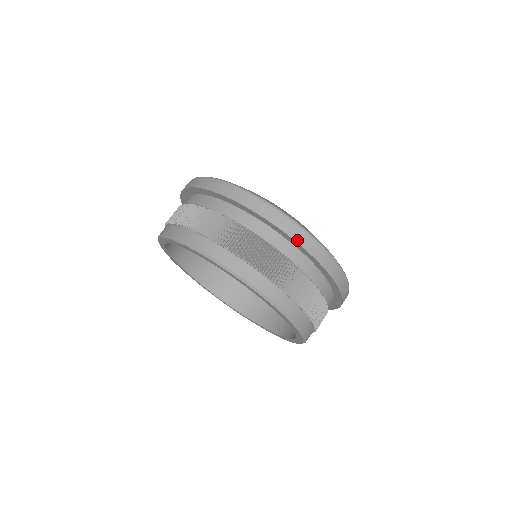
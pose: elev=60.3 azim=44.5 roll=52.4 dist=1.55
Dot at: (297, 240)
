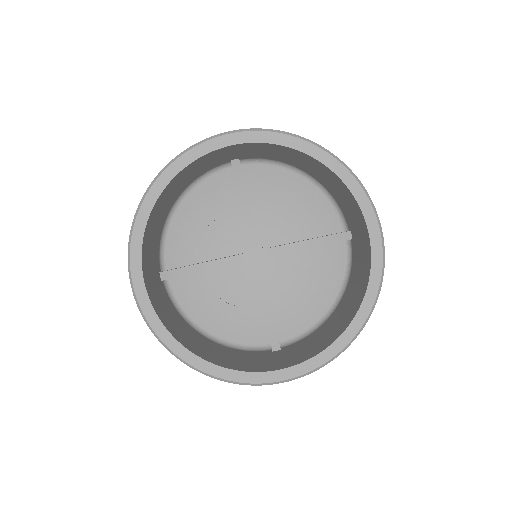
Dot at: occluded
